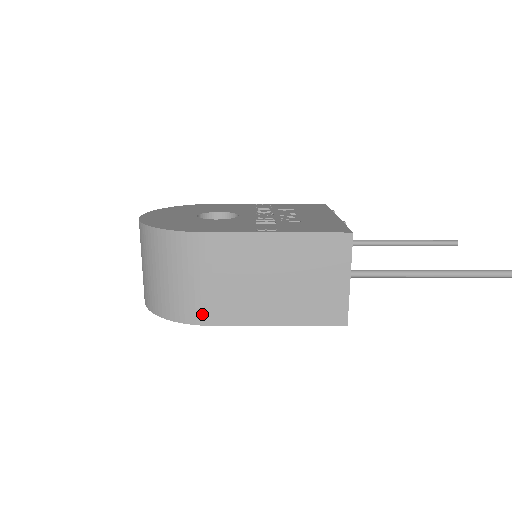
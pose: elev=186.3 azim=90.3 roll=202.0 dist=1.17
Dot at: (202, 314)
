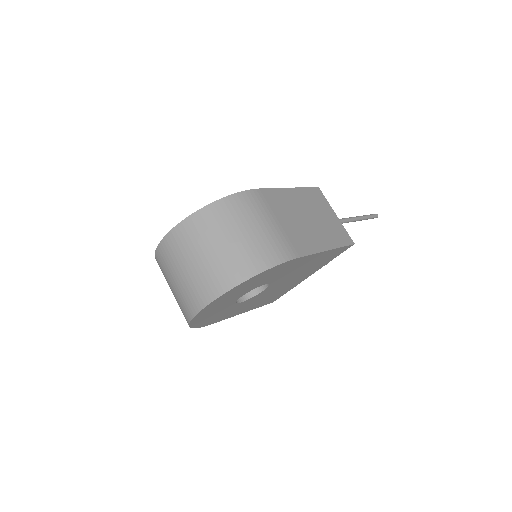
Dot at: (288, 250)
